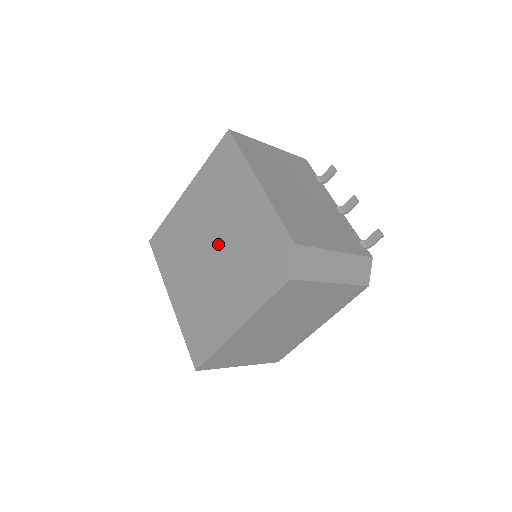
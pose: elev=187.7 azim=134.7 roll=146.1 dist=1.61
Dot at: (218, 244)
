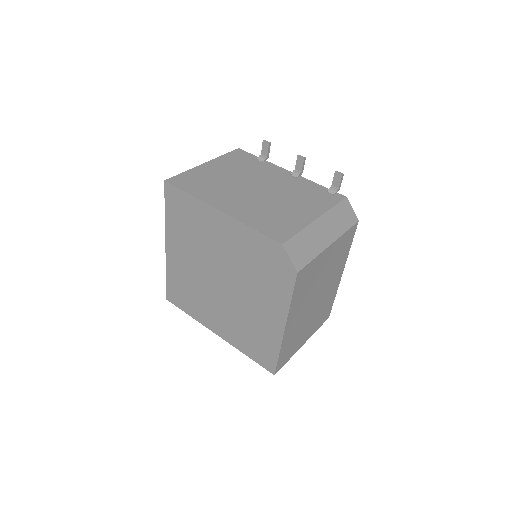
Dot at: (222, 274)
